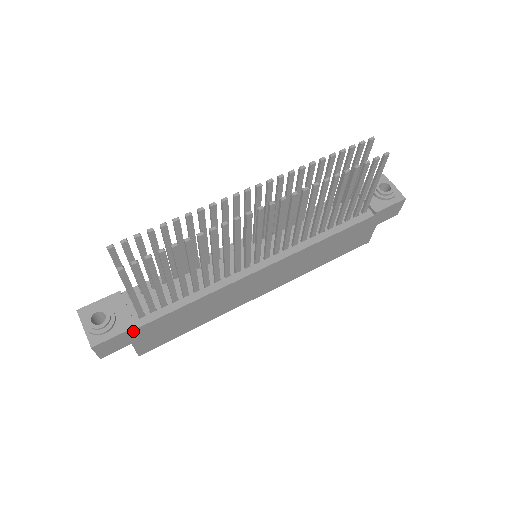
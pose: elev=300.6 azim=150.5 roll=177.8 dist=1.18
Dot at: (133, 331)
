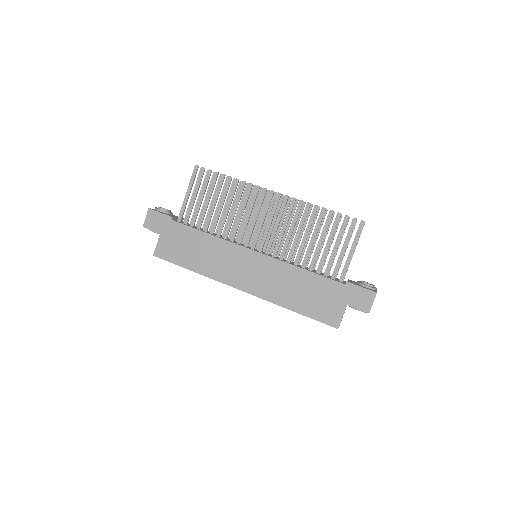
Dot at: (169, 220)
